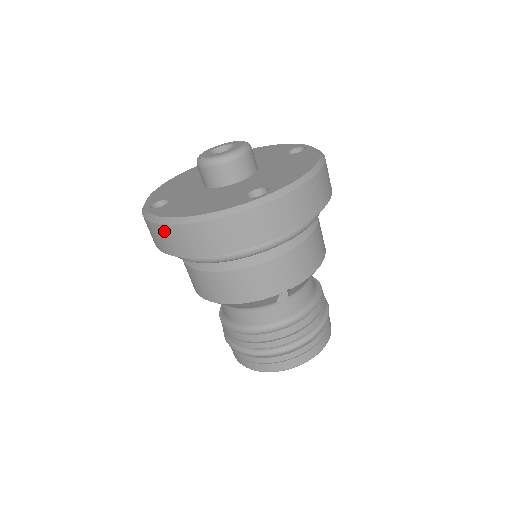
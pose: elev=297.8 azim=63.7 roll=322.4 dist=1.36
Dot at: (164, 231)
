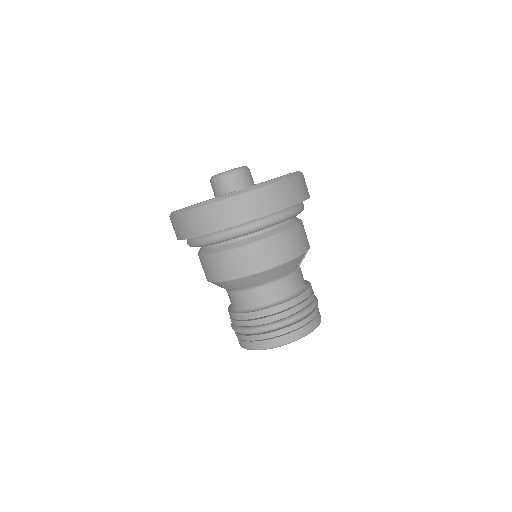
Dot at: (241, 200)
